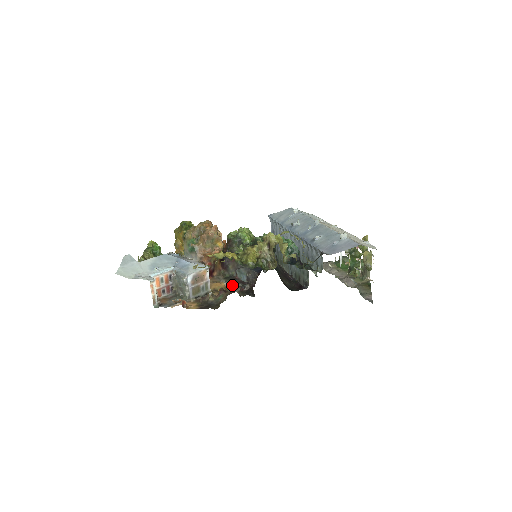
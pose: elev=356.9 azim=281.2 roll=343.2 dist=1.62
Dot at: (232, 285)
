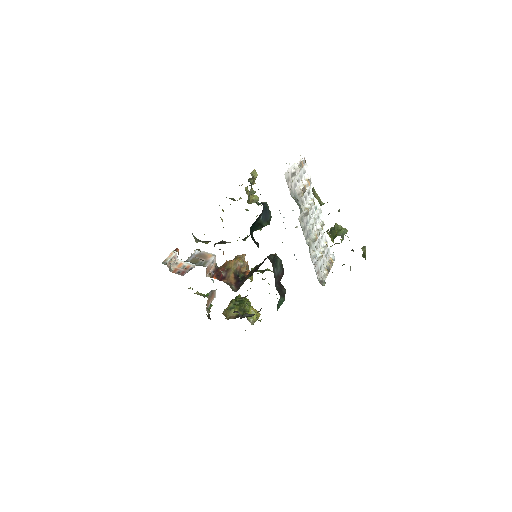
Dot at: occluded
